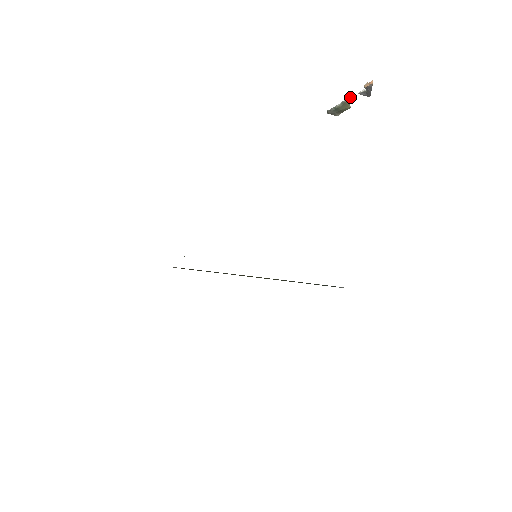
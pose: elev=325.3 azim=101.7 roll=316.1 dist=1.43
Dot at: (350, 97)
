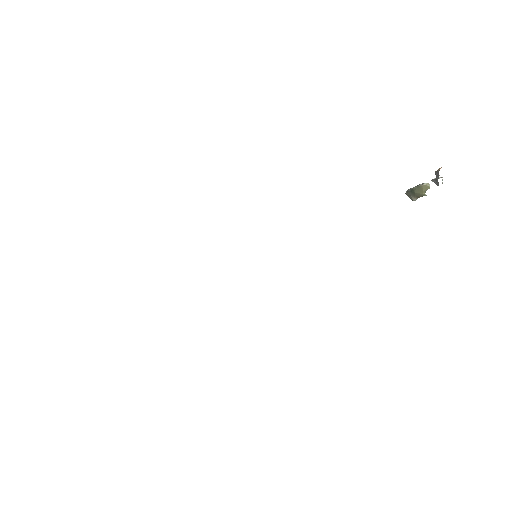
Dot at: (427, 184)
